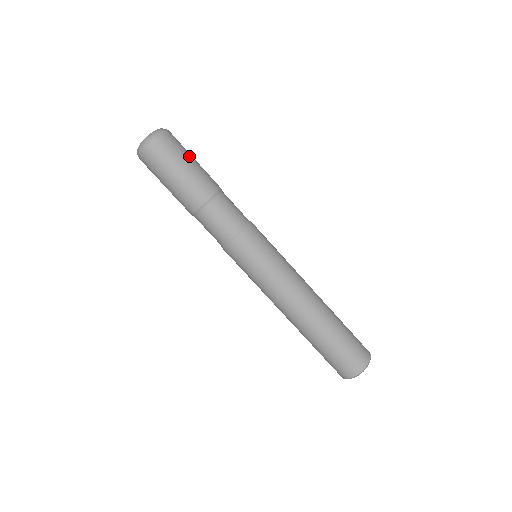
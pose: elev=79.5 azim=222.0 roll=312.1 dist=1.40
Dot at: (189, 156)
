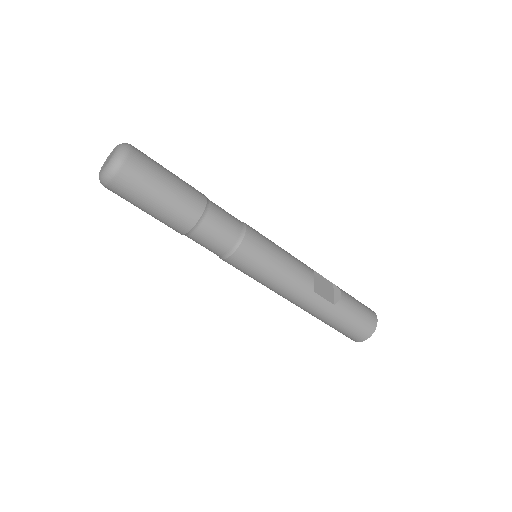
Dot at: (151, 196)
